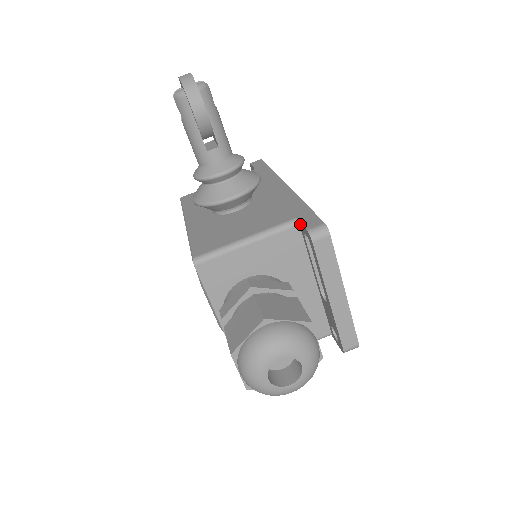
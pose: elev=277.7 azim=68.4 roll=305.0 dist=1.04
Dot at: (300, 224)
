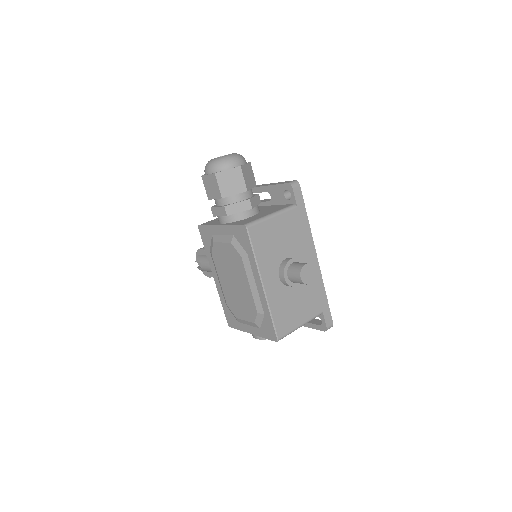
Dot at: occluded
